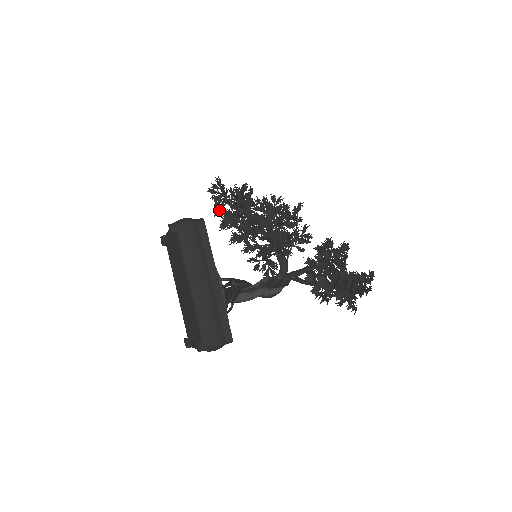
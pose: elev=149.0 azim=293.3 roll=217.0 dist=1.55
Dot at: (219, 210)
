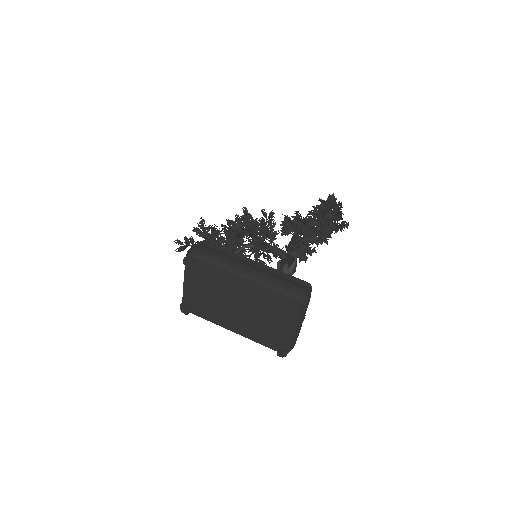
Dot at: occluded
